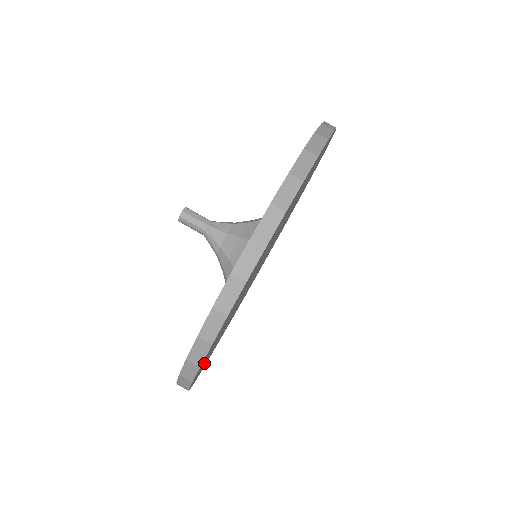
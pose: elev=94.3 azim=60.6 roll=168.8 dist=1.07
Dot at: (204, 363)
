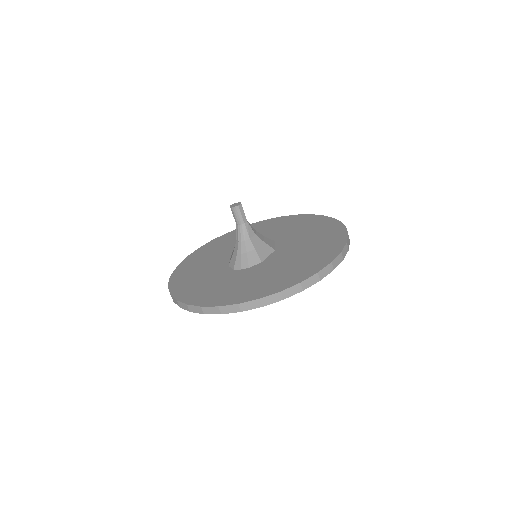
Dot at: occluded
